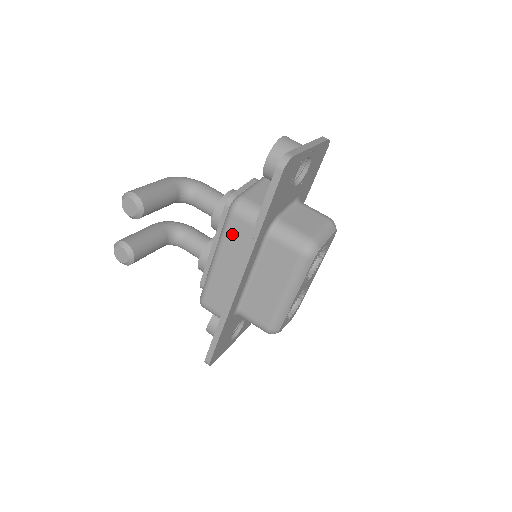
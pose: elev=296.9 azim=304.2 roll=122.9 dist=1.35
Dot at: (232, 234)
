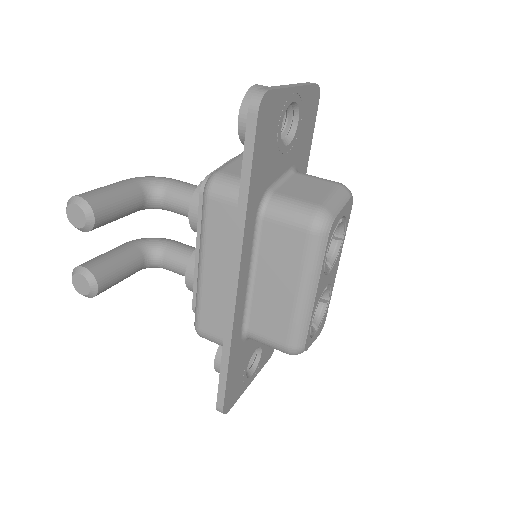
Dot at: (214, 225)
